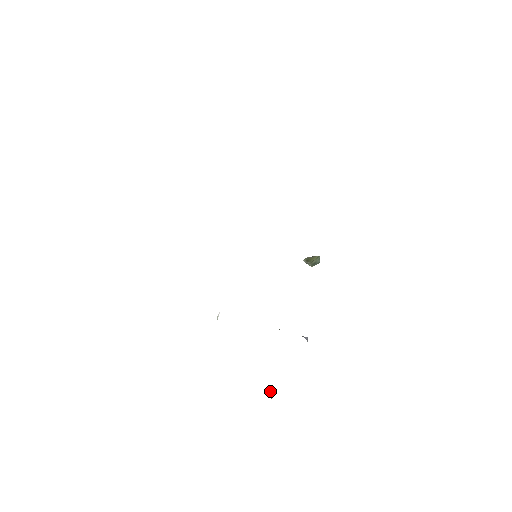
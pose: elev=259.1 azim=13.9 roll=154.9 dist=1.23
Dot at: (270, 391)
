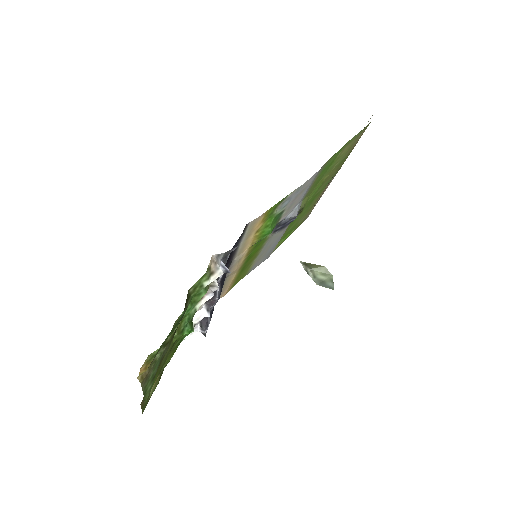
Dot at: (158, 356)
